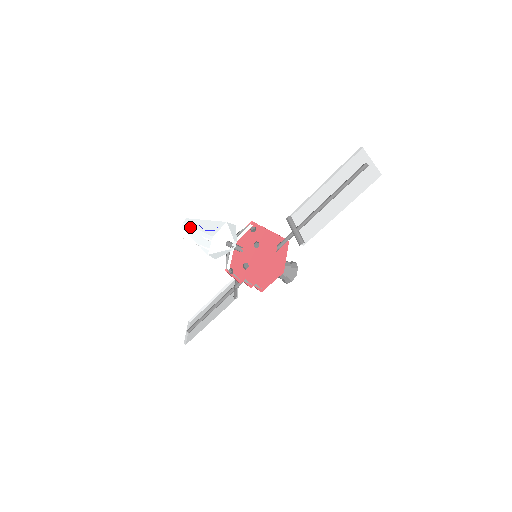
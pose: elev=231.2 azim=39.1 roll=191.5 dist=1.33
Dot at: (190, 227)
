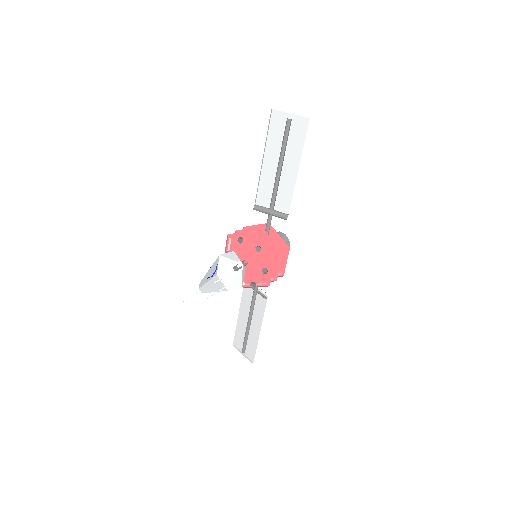
Dot at: (204, 286)
